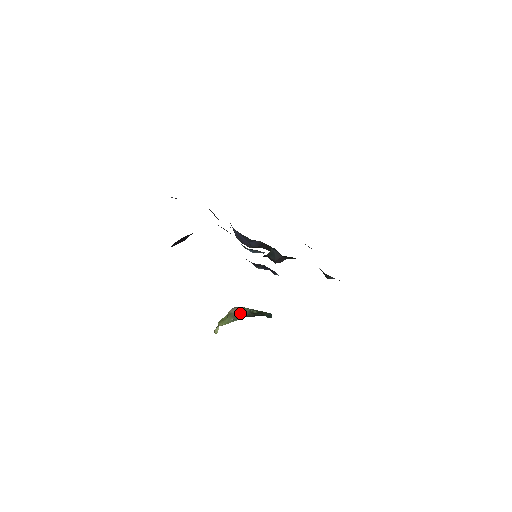
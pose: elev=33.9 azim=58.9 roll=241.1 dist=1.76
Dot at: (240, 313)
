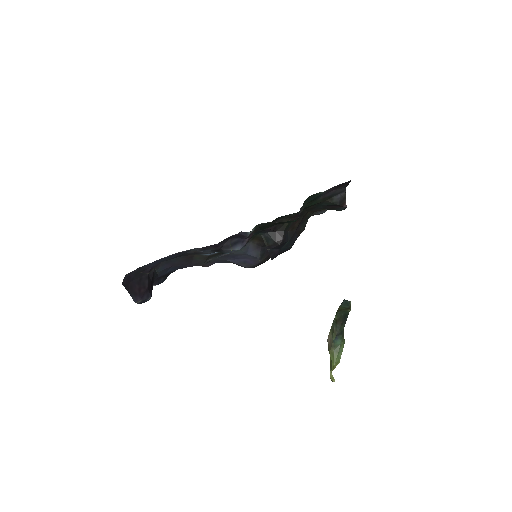
Dot at: (332, 336)
